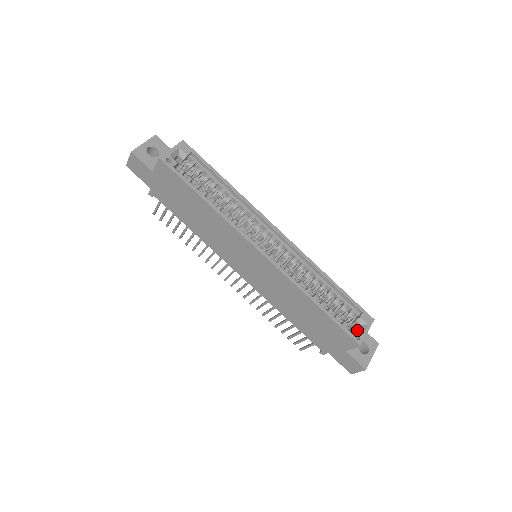
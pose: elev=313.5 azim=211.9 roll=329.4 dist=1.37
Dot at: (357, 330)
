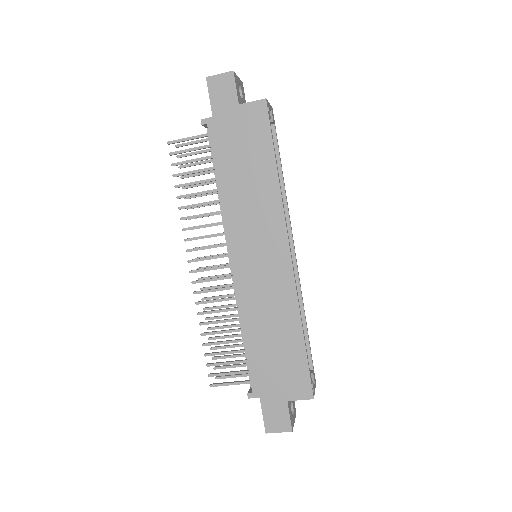
Dot at: occluded
